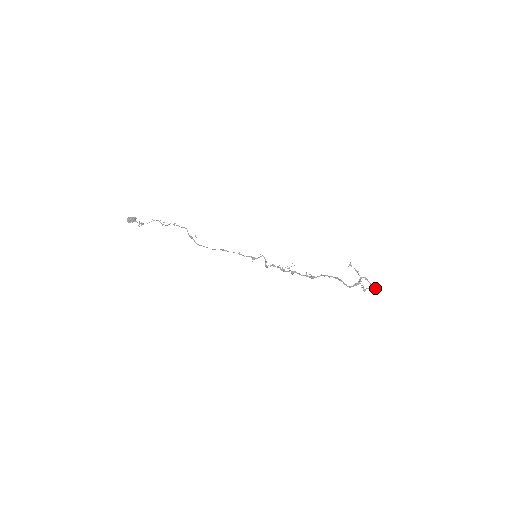
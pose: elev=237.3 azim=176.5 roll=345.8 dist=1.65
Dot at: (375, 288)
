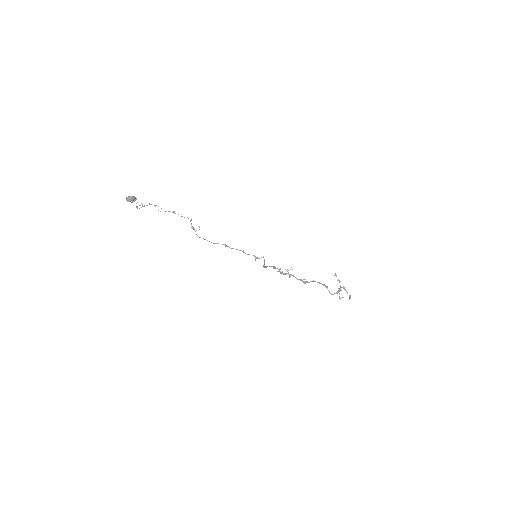
Dot at: (350, 297)
